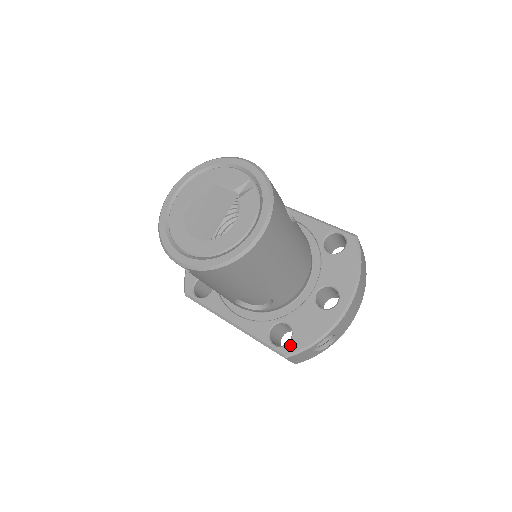
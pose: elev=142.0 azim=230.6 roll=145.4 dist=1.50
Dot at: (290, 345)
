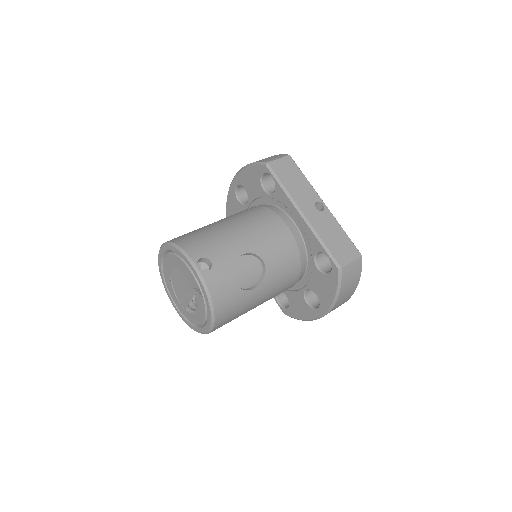
Dot at: (287, 311)
